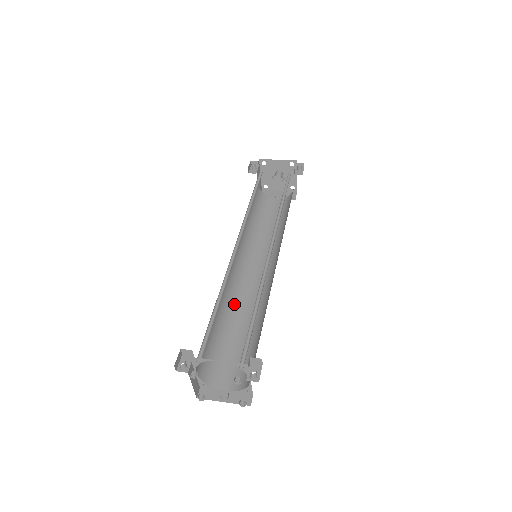
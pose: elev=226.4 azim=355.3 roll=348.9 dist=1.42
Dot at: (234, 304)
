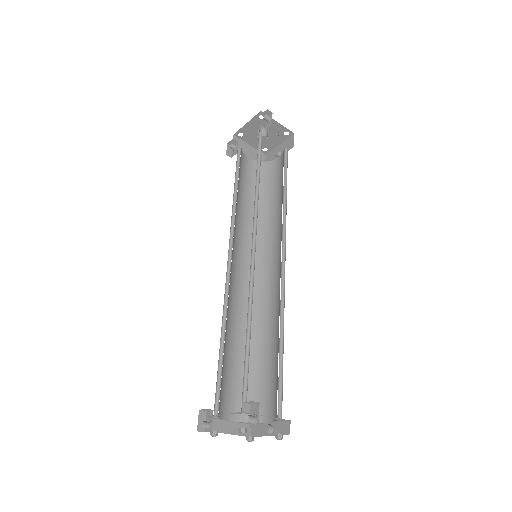
Dot at: (259, 317)
